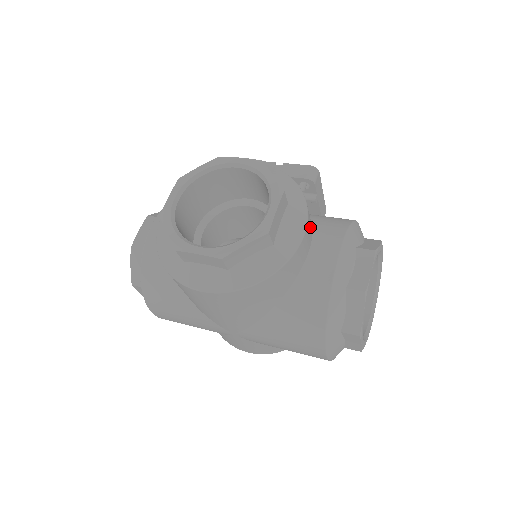
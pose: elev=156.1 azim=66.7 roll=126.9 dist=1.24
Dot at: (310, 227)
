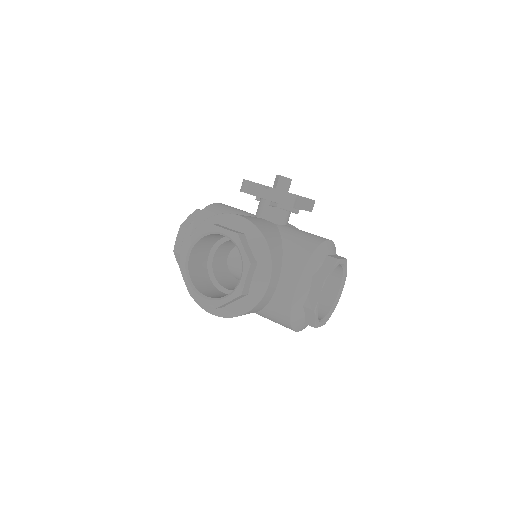
Dot at: (276, 270)
